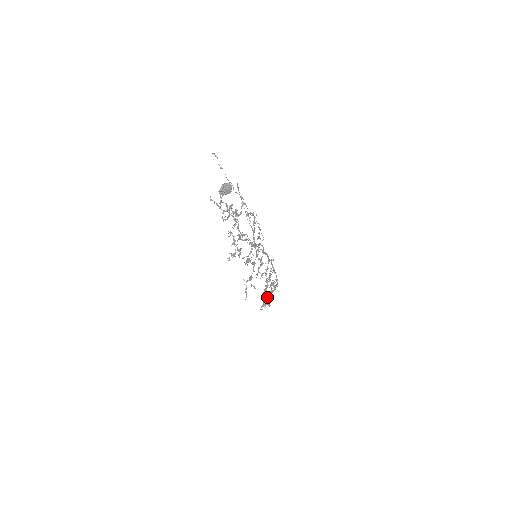
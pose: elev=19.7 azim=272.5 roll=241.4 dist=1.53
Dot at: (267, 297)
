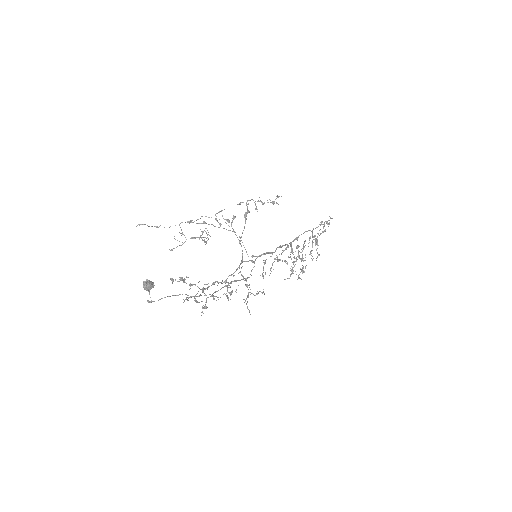
Dot at: occluded
